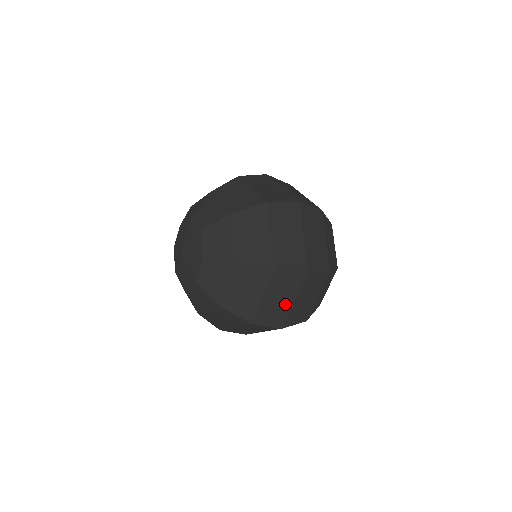
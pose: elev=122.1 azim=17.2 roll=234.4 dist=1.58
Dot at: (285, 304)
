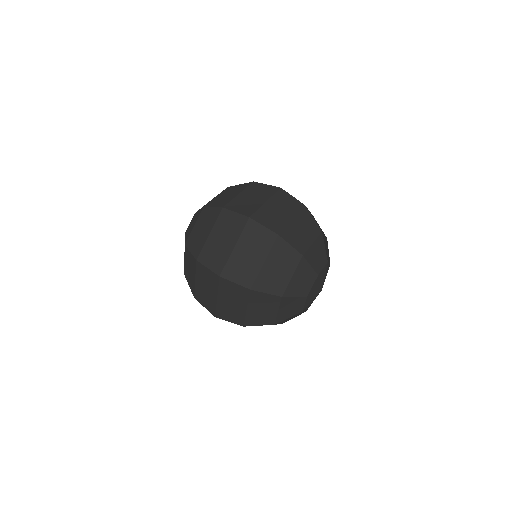
Dot at: (226, 248)
